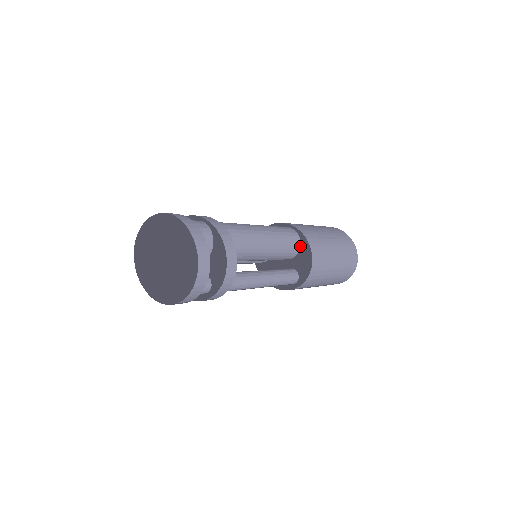
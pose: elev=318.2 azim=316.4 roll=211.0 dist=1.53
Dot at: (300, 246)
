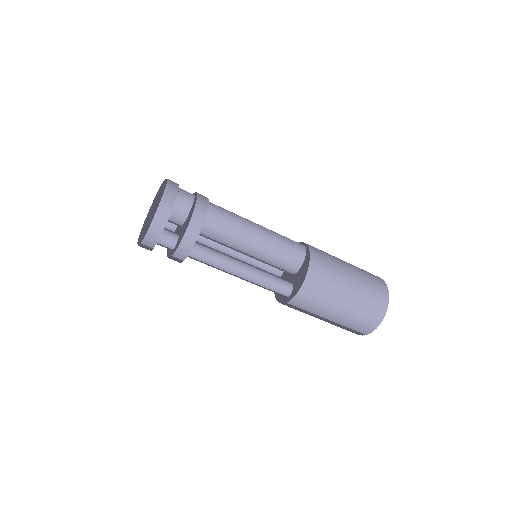
Dot at: (303, 262)
